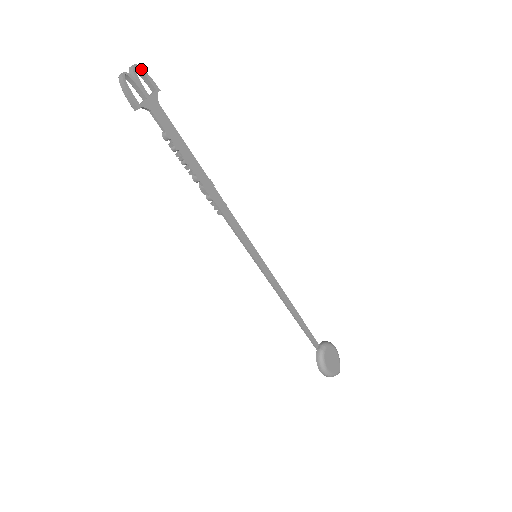
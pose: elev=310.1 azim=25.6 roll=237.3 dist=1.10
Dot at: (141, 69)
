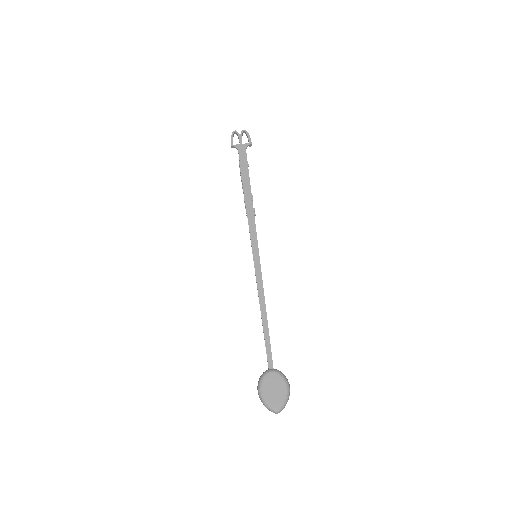
Dot at: (247, 133)
